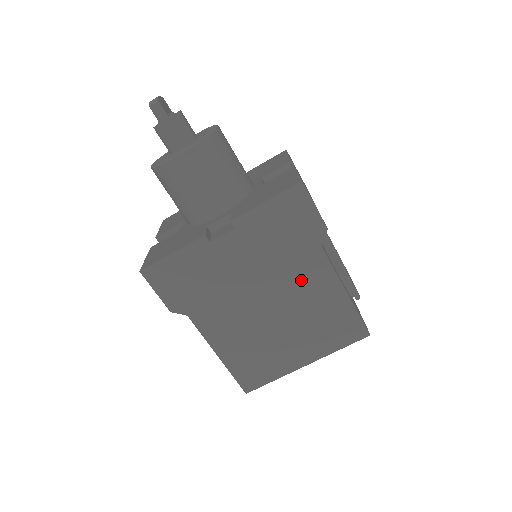
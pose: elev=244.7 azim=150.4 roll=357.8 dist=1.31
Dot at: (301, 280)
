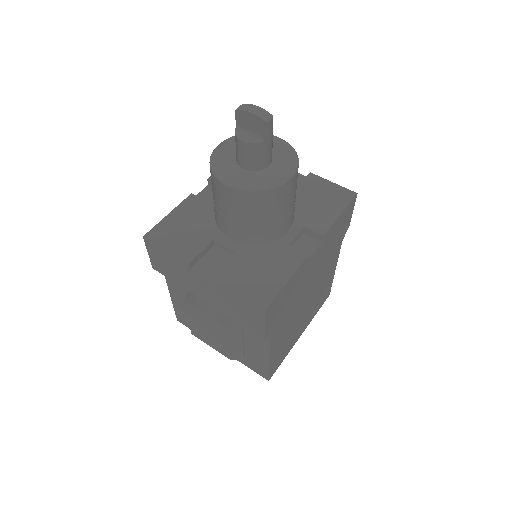
Dot at: (326, 270)
